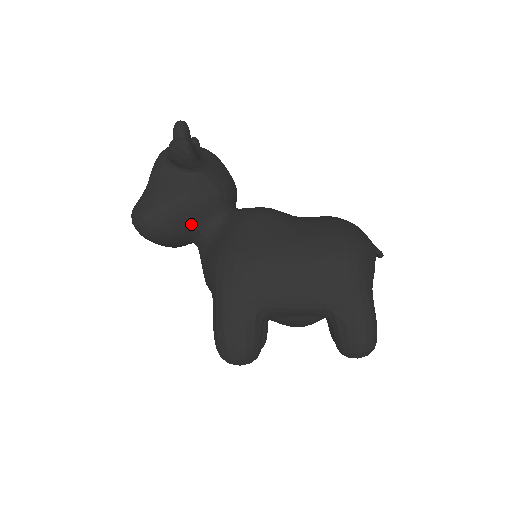
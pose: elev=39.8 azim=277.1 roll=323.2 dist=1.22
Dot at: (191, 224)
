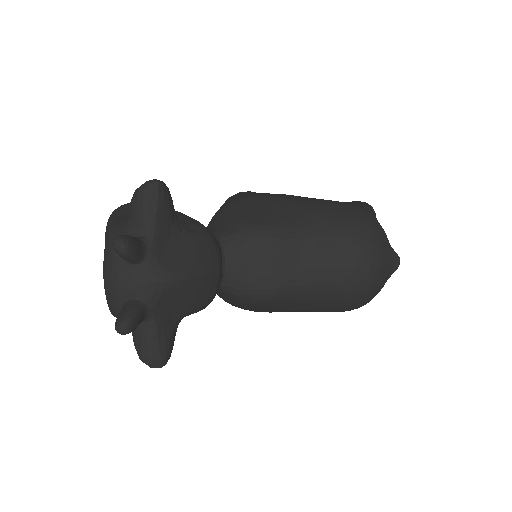
Dot at: occluded
